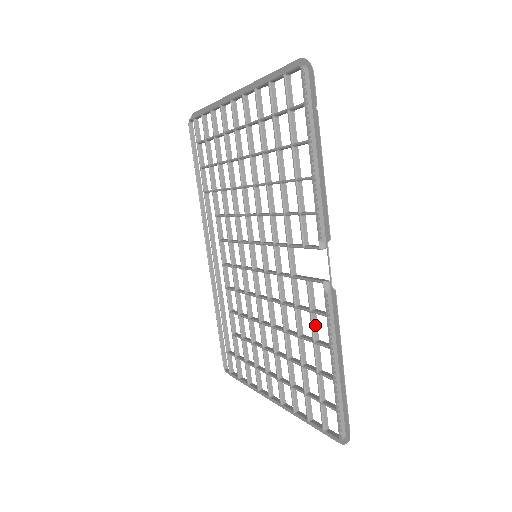
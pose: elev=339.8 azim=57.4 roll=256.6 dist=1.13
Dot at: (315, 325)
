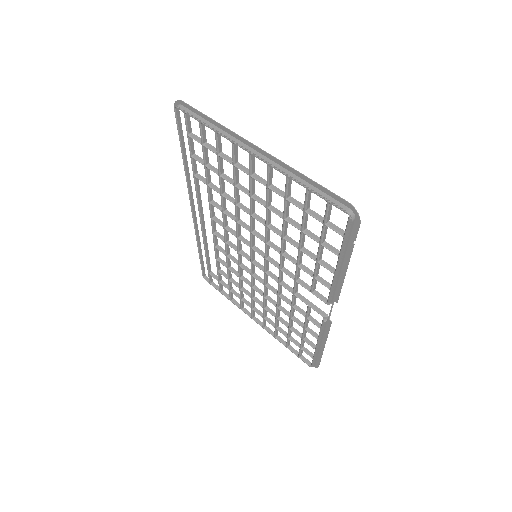
Dot at: (307, 322)
